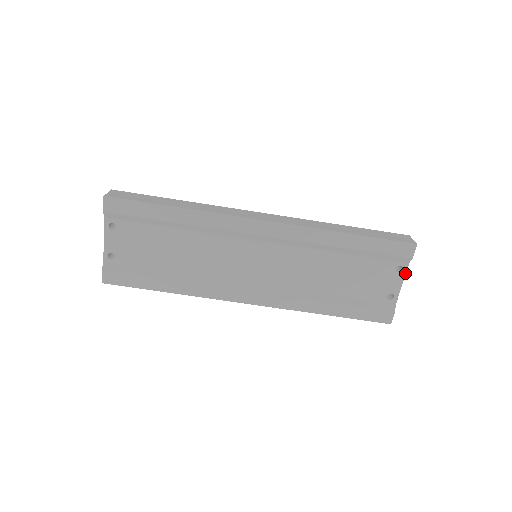
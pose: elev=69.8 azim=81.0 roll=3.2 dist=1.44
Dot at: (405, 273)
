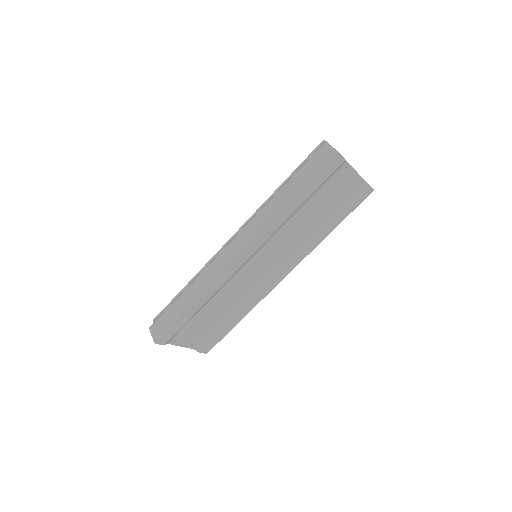
Dot at: (350, 166)
